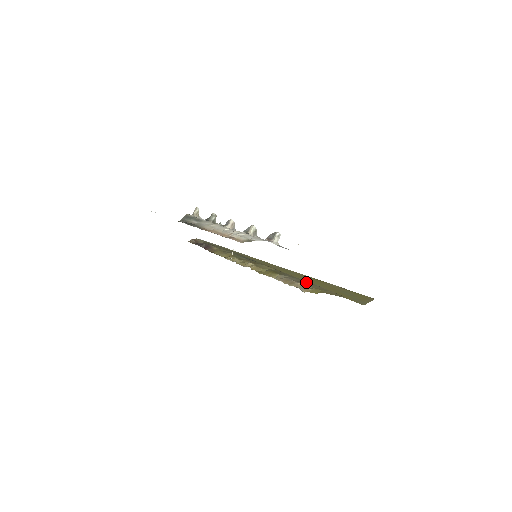
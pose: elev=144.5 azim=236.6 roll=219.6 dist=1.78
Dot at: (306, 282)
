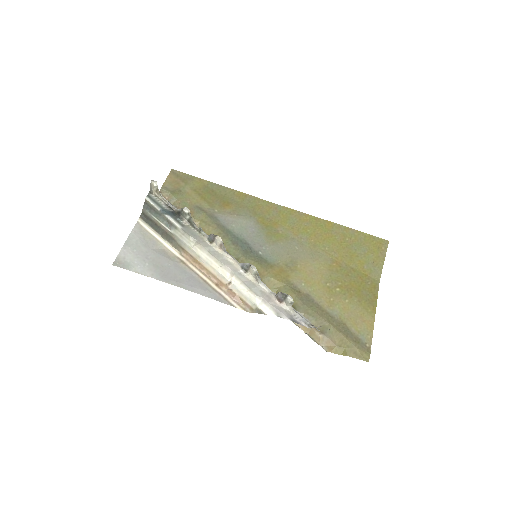
Dot at: (326, 327)
